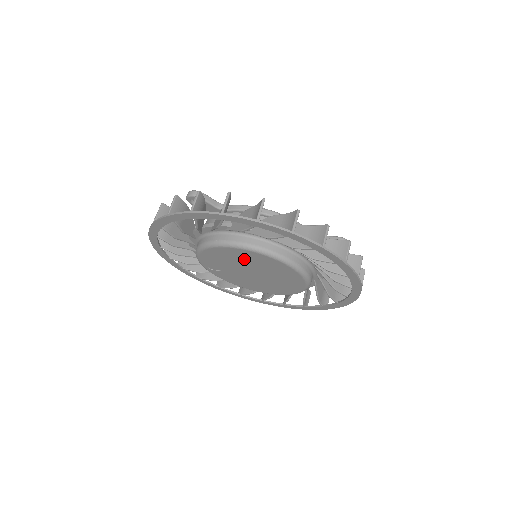
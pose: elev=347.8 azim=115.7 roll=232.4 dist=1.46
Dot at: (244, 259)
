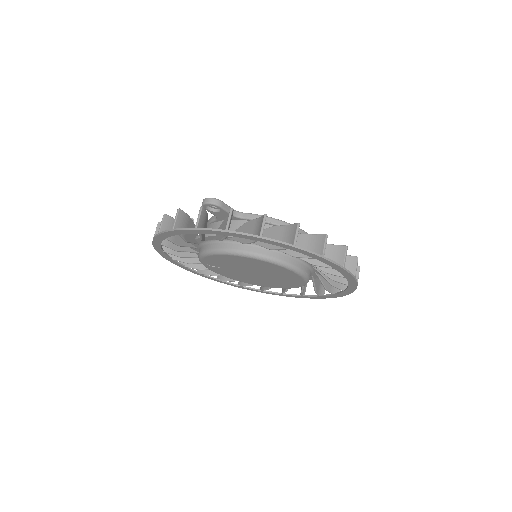
Dot at: (255, 265)
